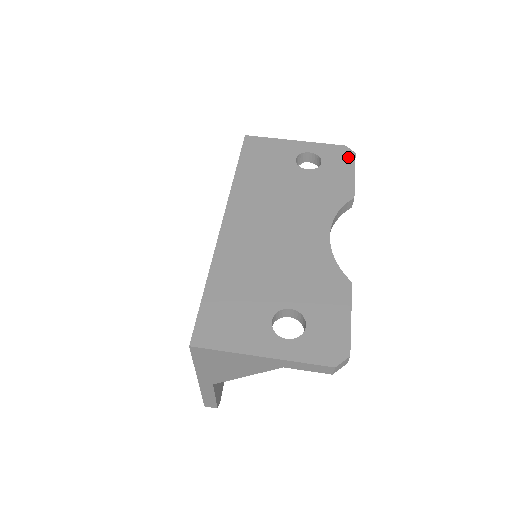
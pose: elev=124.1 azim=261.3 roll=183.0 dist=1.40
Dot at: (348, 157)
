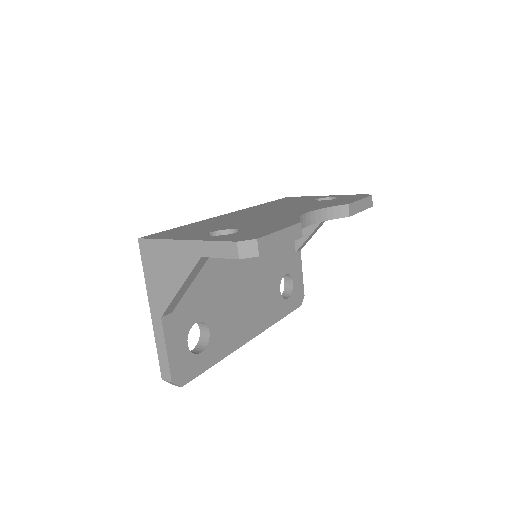
Dot at: (363, 196)
